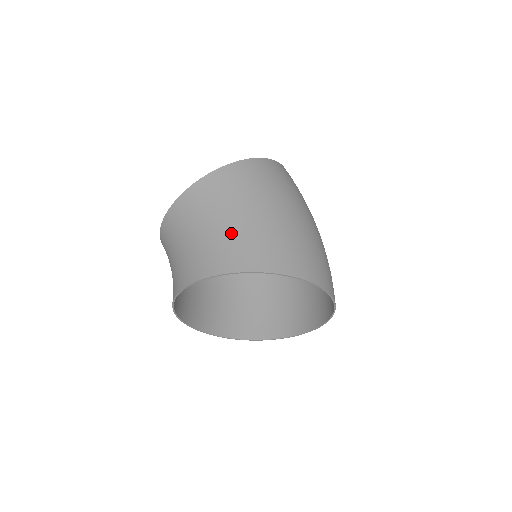
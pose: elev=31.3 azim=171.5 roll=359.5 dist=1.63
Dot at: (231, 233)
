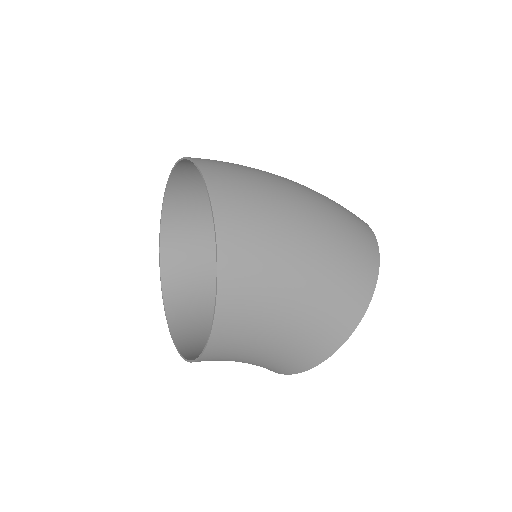
Dot at: (303, 330)
